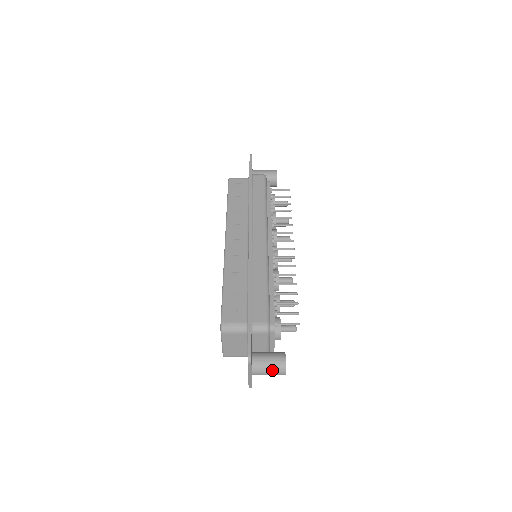
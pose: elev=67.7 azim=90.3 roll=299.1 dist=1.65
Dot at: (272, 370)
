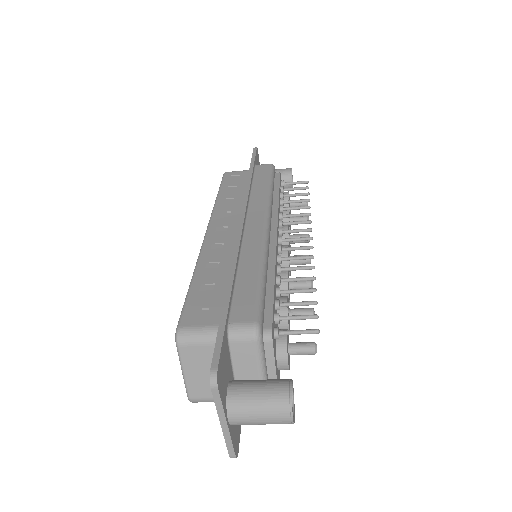
Dot at: (265, 410)
